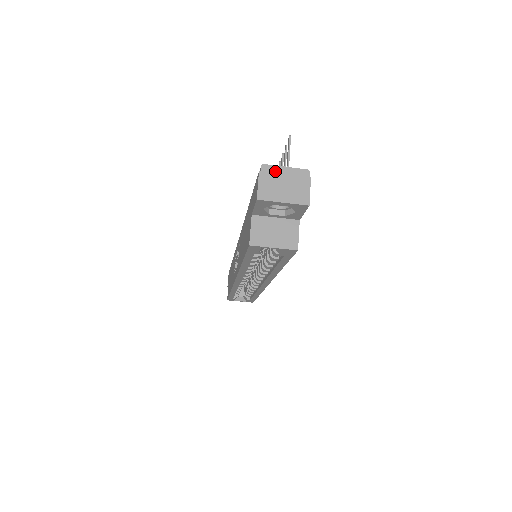
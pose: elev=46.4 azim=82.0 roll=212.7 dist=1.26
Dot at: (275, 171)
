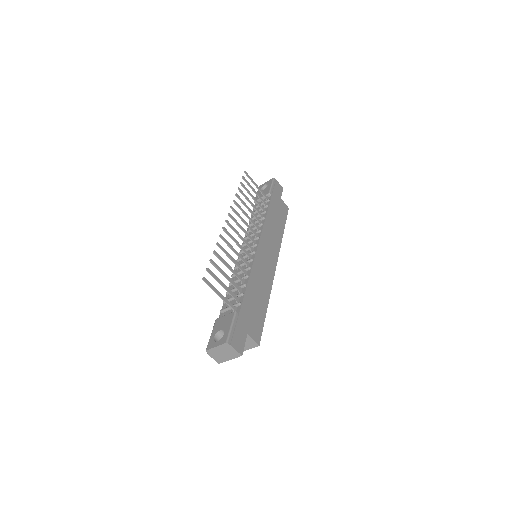
Dot at: (213, 351)
